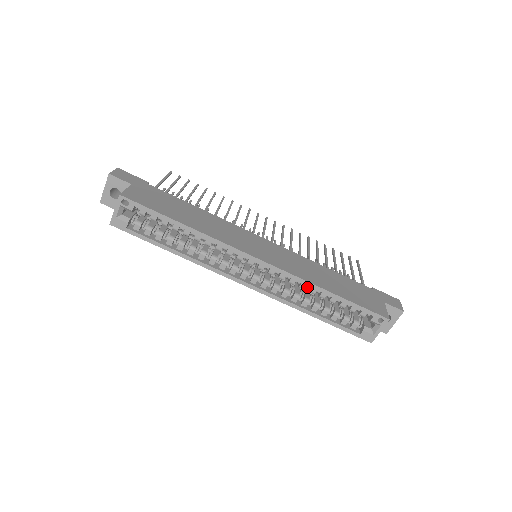
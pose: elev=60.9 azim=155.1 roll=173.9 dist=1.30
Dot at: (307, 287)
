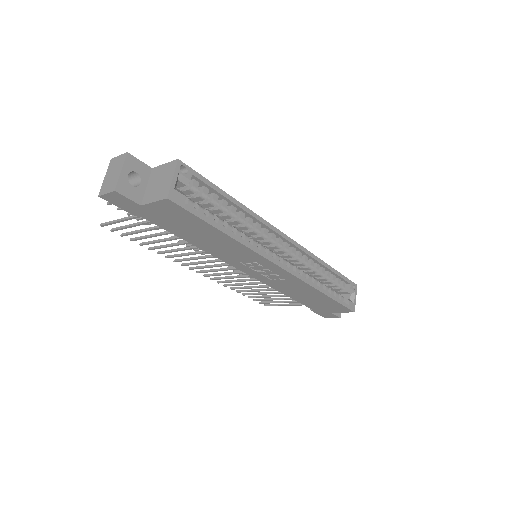
Dot at: (310, 268)
